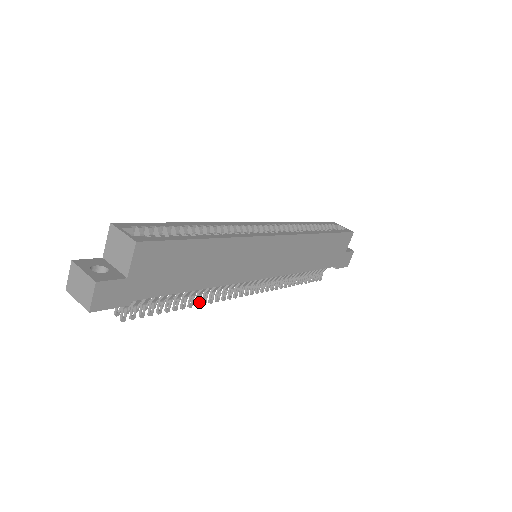
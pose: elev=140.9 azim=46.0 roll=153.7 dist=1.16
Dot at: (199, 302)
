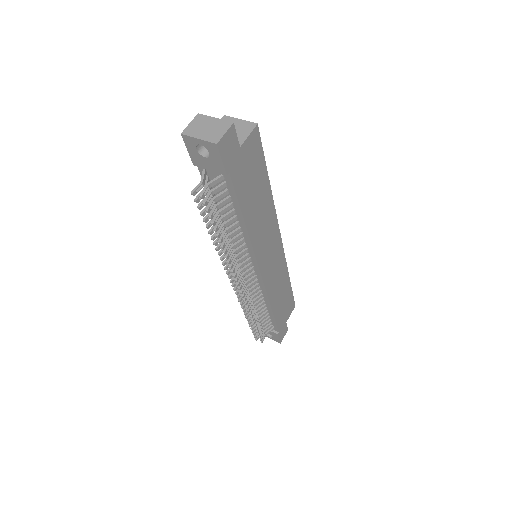
Dot at: (227, 251)
